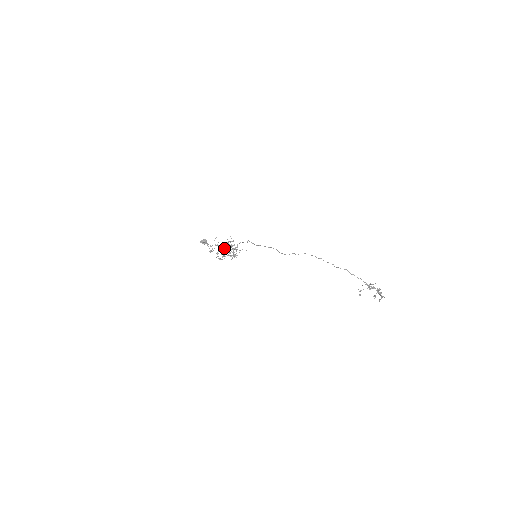
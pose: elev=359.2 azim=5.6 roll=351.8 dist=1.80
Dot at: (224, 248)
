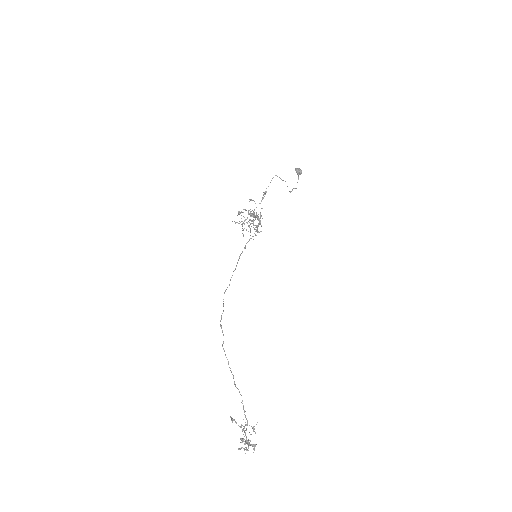
Dot at: occluded
